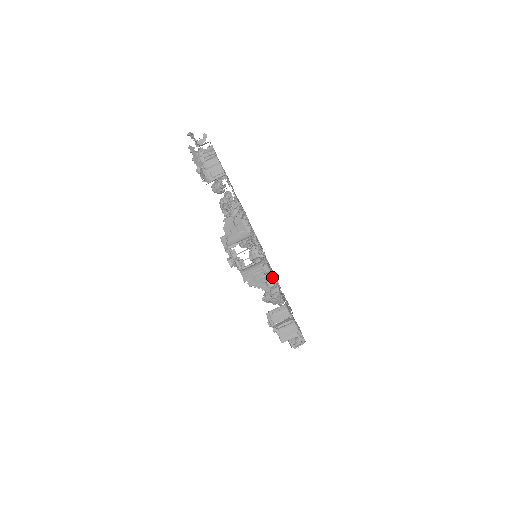
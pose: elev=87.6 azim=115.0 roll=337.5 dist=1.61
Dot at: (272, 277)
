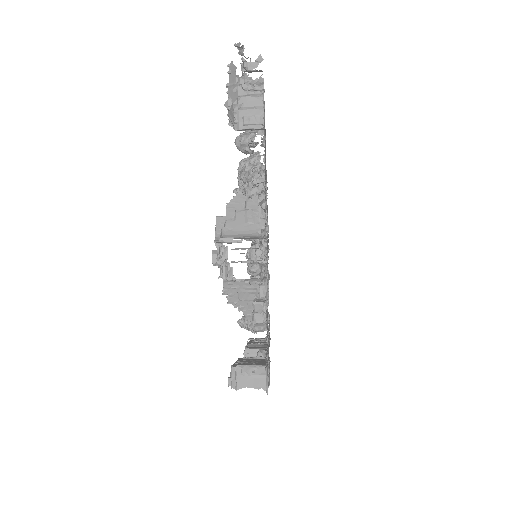
Dot at: occluded
